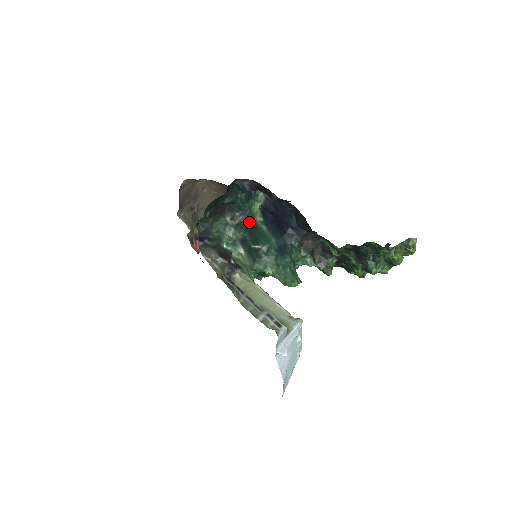
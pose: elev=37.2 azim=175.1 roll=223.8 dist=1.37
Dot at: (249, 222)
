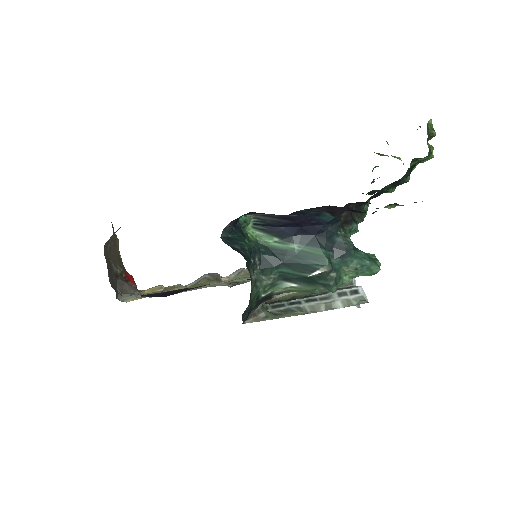
Dot at: (268, 255)
